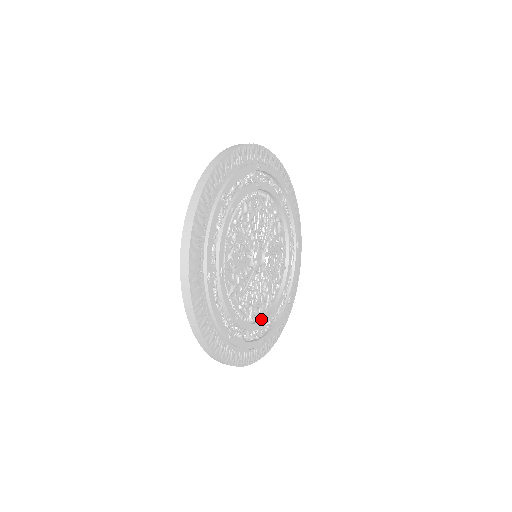
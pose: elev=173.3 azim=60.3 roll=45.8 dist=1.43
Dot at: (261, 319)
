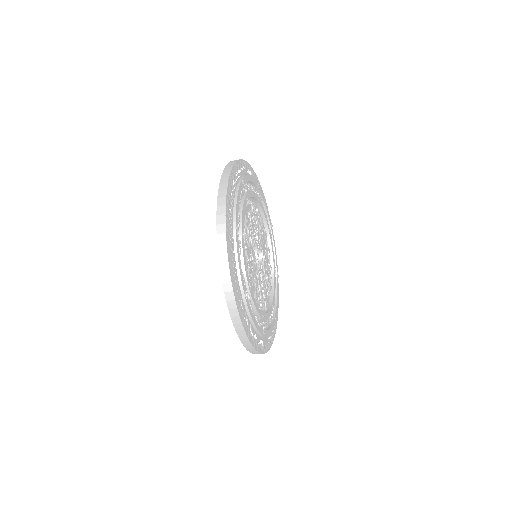
Dot at: occluded
